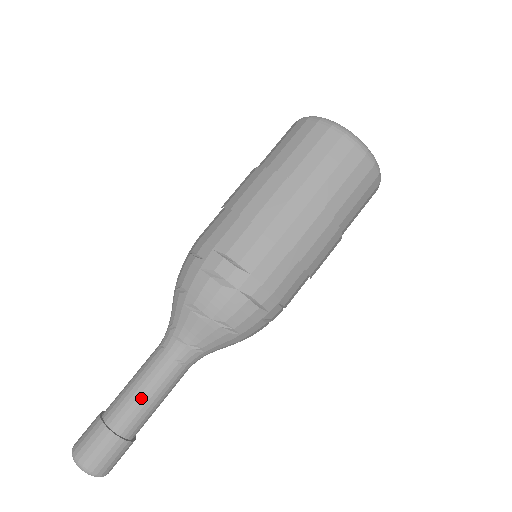
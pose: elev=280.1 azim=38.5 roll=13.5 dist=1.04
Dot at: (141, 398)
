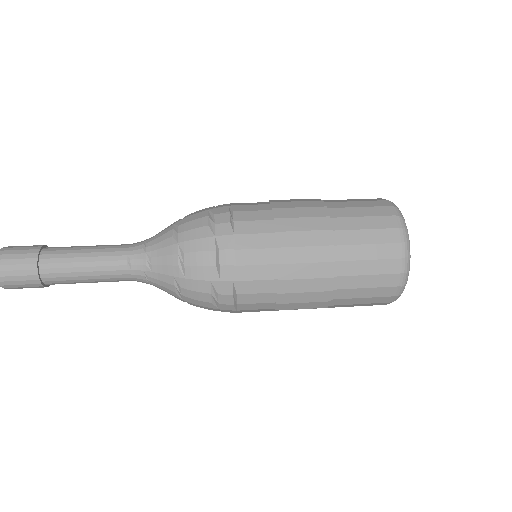
Dot at: (80, 255)
